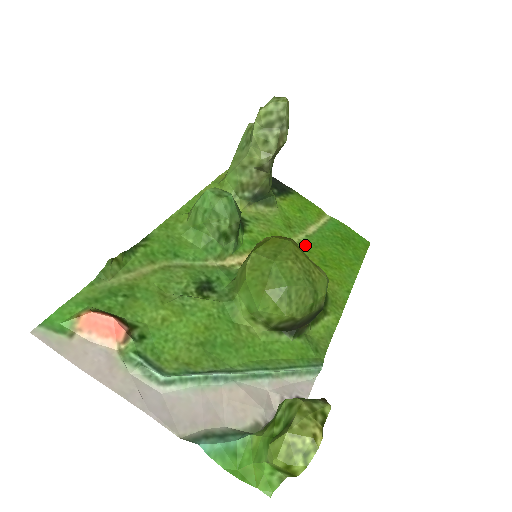
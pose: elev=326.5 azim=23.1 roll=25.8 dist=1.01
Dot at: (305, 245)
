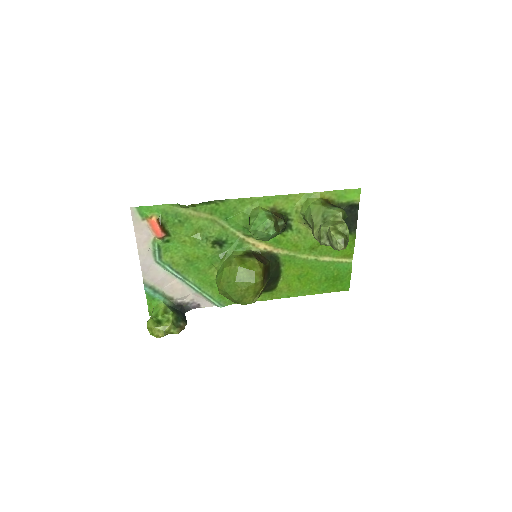
Dot at: (306, 262)
